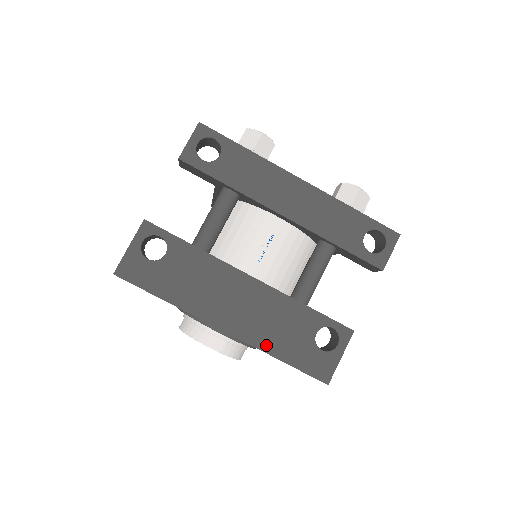
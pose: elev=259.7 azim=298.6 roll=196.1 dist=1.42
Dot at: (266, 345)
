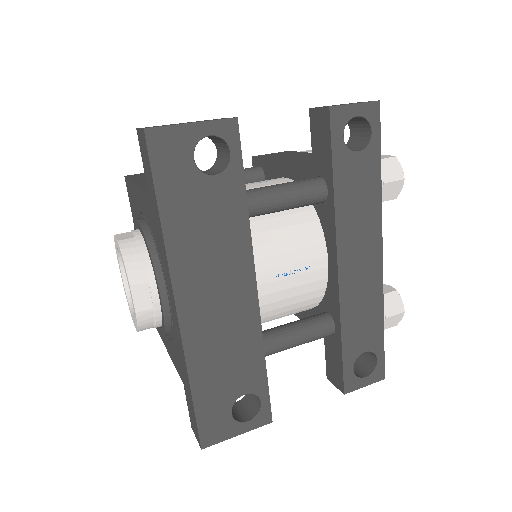
Dot at: (196, 362)
